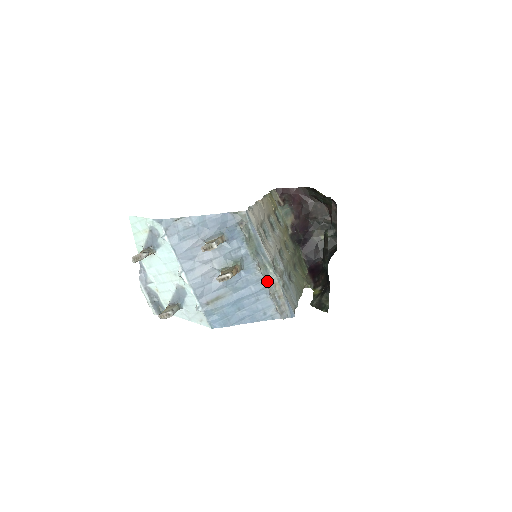
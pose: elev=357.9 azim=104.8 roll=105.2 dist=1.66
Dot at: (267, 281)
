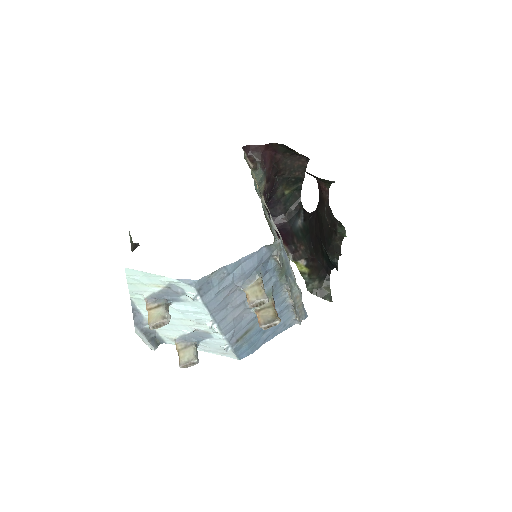
Dot at: (292, 299)
